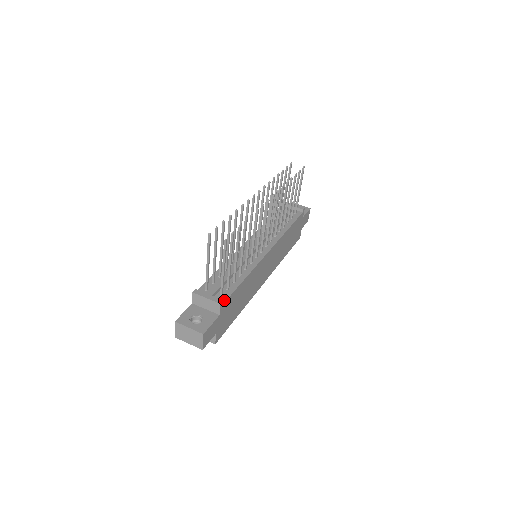
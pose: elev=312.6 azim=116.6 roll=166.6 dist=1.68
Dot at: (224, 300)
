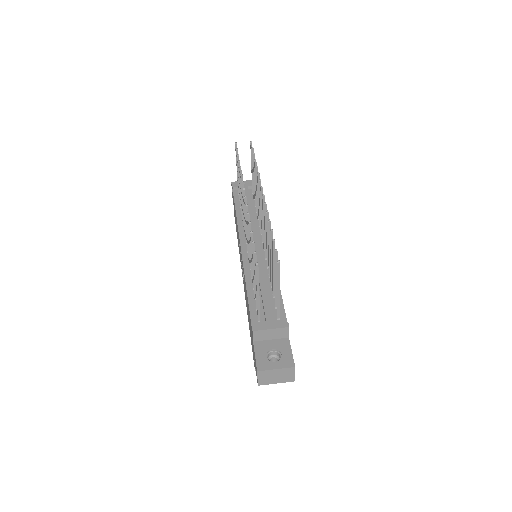
Dot at: (285, 321)
